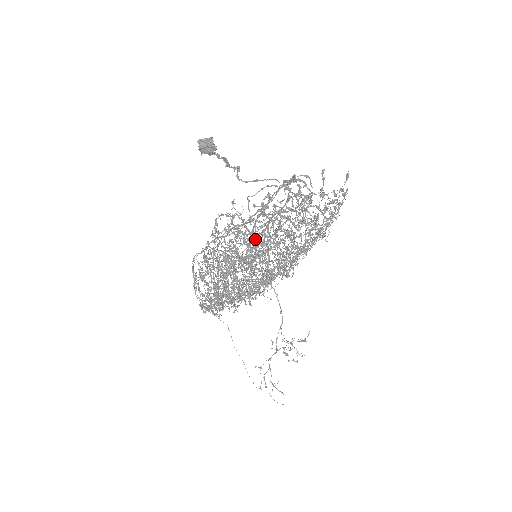
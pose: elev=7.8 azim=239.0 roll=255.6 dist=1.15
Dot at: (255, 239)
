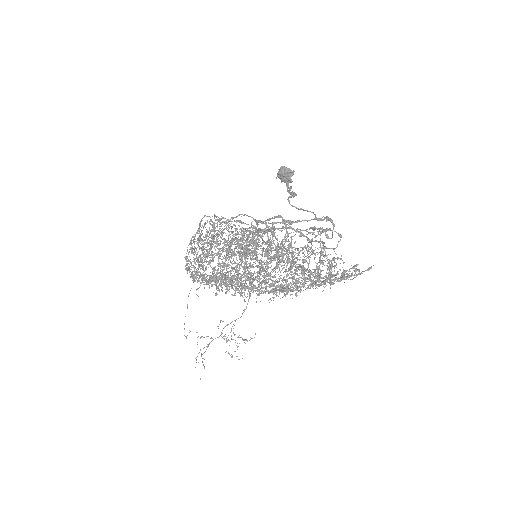
Dot at: (263, 229)
